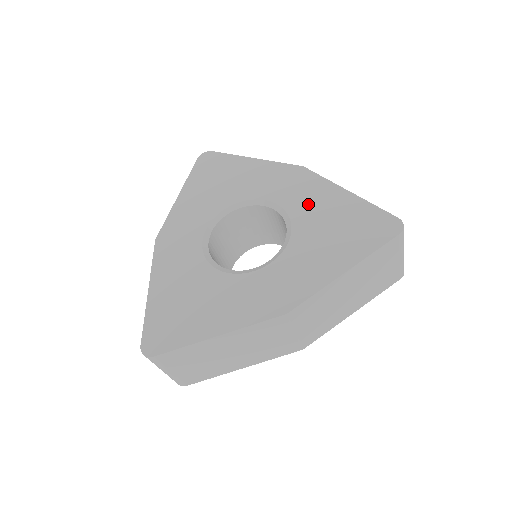
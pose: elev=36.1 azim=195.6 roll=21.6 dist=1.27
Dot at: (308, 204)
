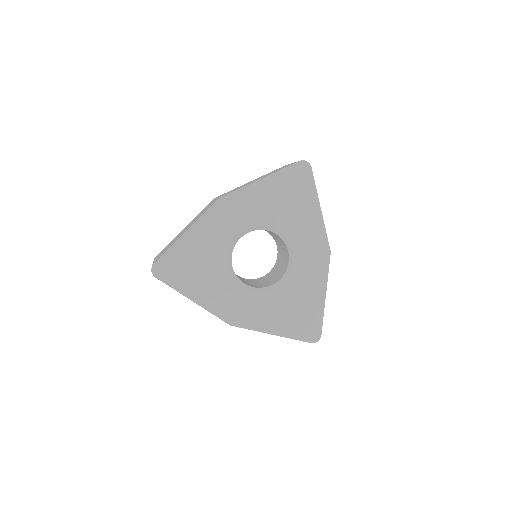
Dot at: (304, 279)
